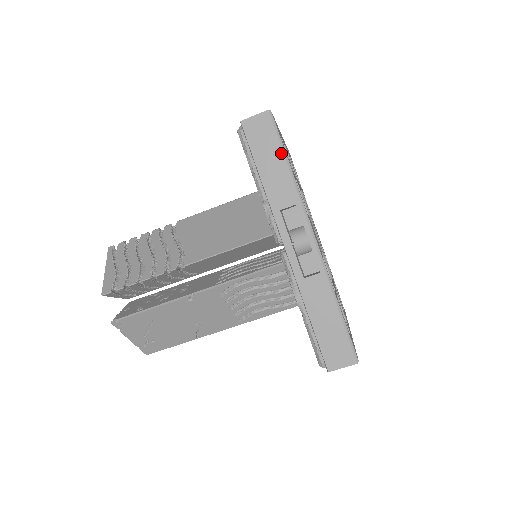
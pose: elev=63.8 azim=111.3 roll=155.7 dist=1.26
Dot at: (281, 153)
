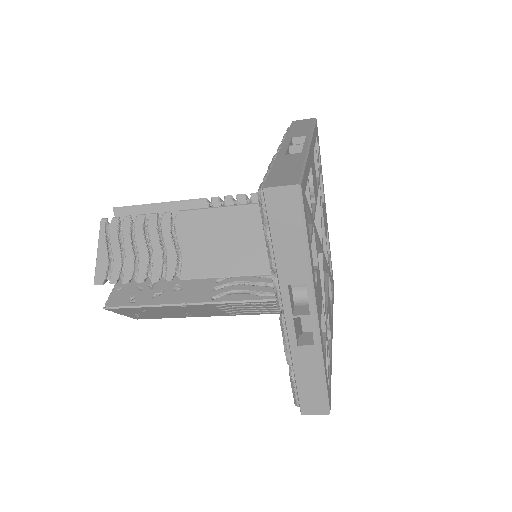
Dot at: (302, 233)
